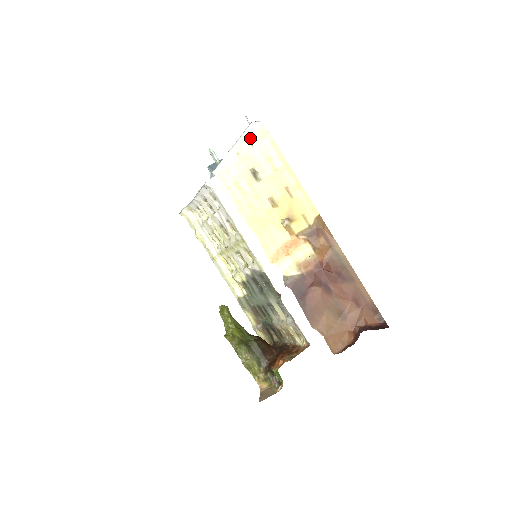
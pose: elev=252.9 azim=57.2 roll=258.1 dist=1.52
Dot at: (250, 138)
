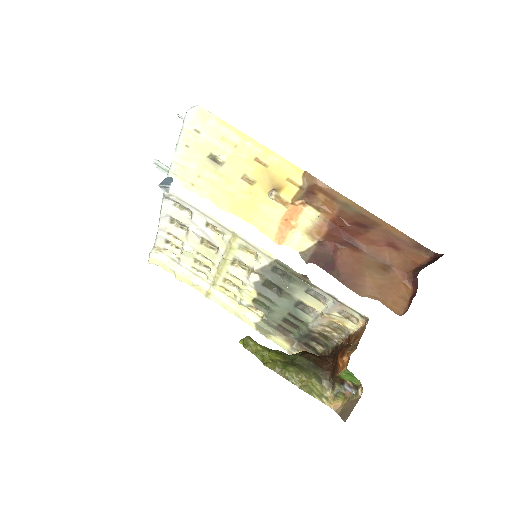
Dot at: (193, 126)
